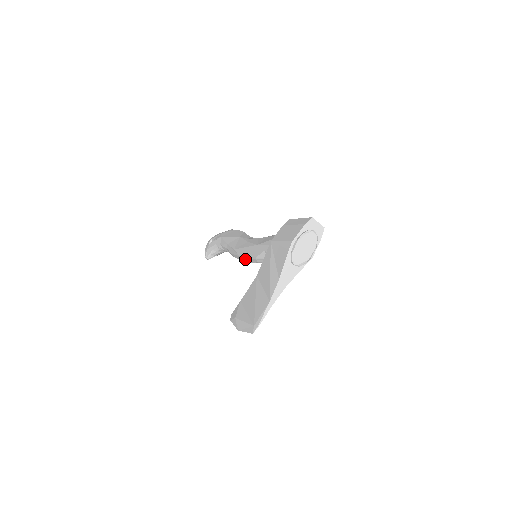
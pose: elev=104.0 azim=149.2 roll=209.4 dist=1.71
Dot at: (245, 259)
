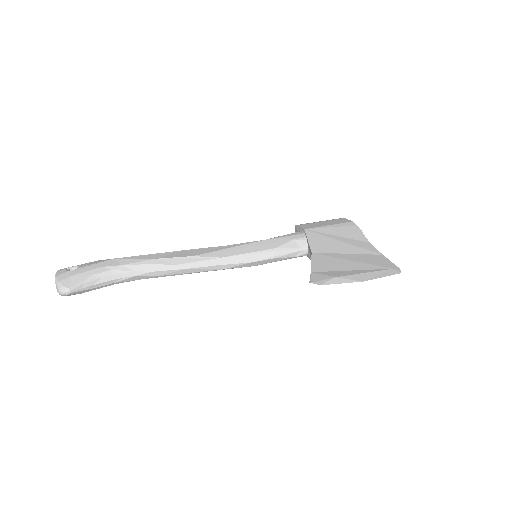
Dot at: (236, 259)
